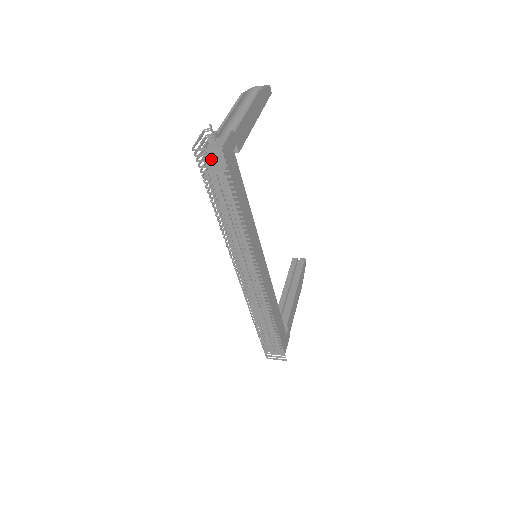
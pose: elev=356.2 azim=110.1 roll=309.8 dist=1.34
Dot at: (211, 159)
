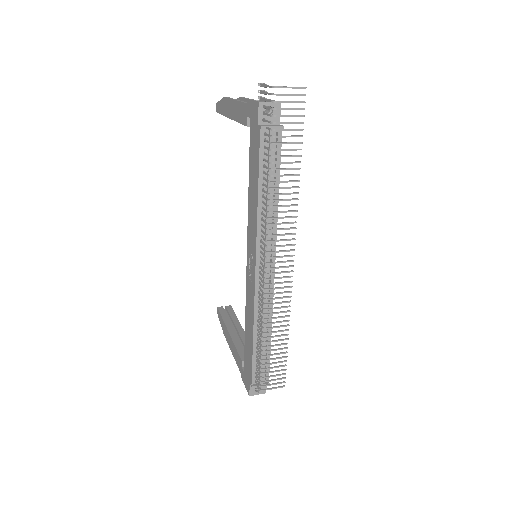
Dot at: occluded
